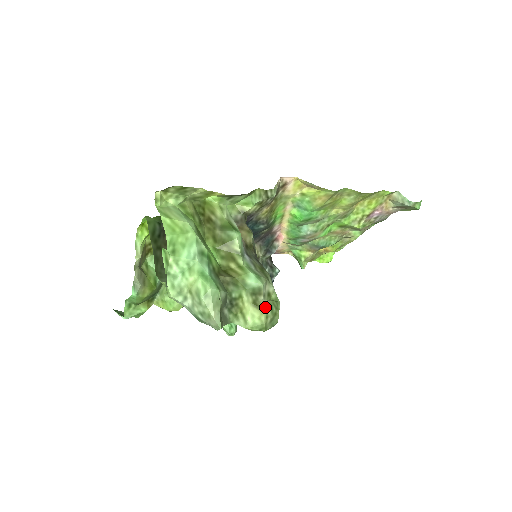
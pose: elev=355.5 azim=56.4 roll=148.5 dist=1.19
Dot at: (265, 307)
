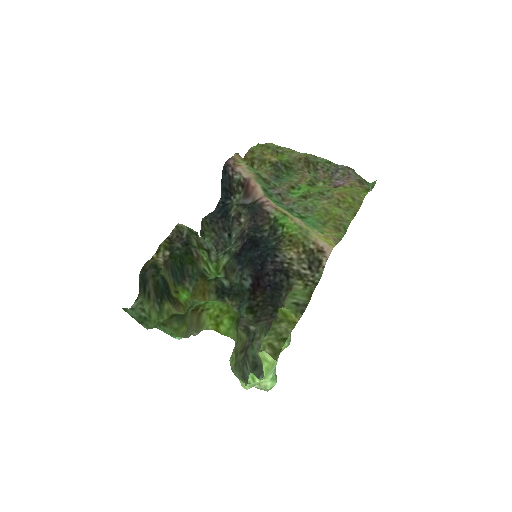
Dot at: occluded
